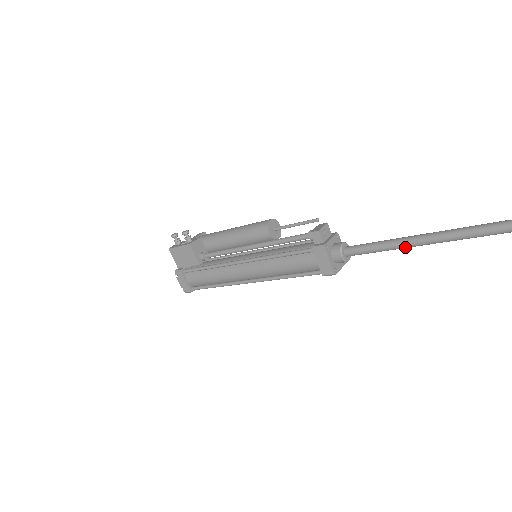
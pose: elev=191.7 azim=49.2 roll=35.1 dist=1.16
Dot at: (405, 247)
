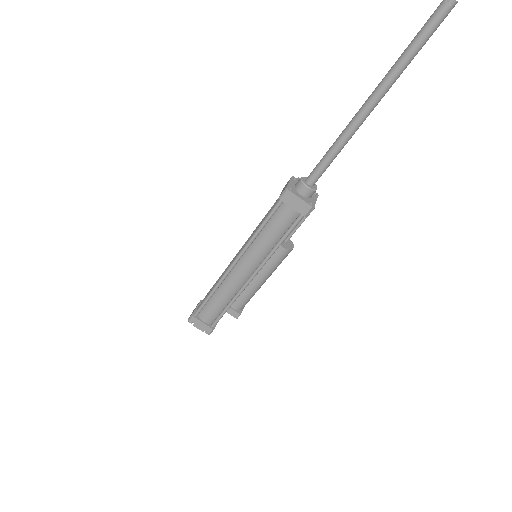
Dot at: (344, 133)
